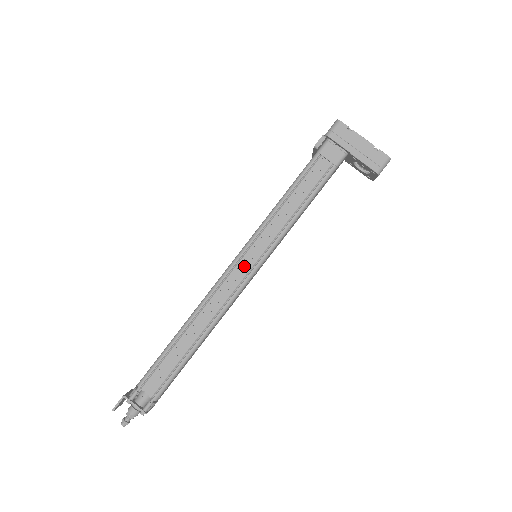
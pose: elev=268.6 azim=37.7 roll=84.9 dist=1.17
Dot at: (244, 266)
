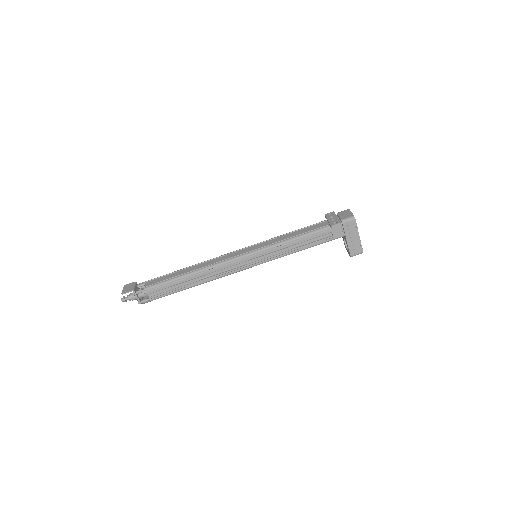
Dot at: (247, 262)
